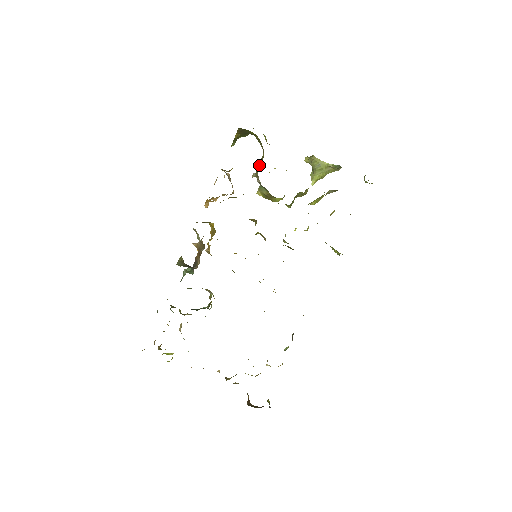
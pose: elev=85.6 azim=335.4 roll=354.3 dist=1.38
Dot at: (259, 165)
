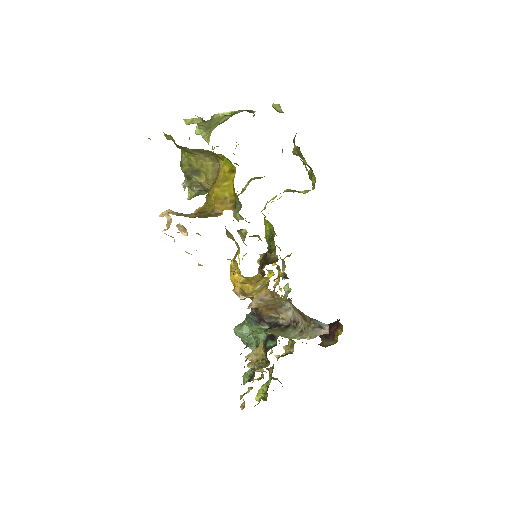
Dot at: (185, 172)
